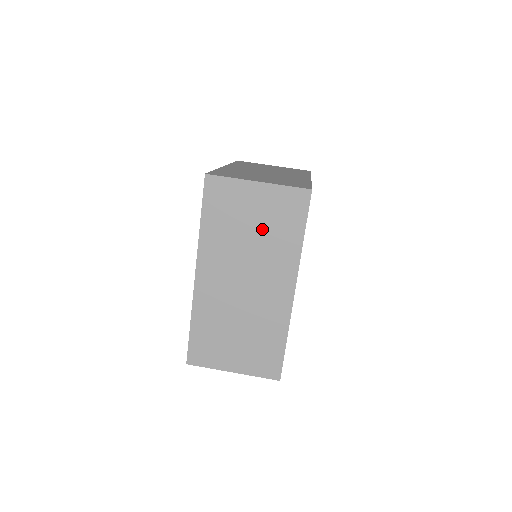
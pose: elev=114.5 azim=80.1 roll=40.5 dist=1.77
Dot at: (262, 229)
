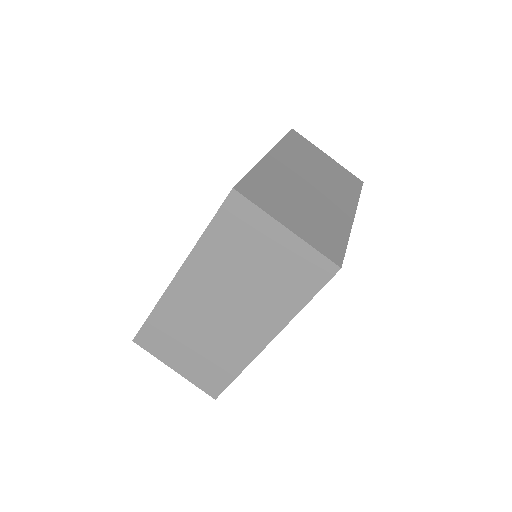
Dot at: (267, 274)
